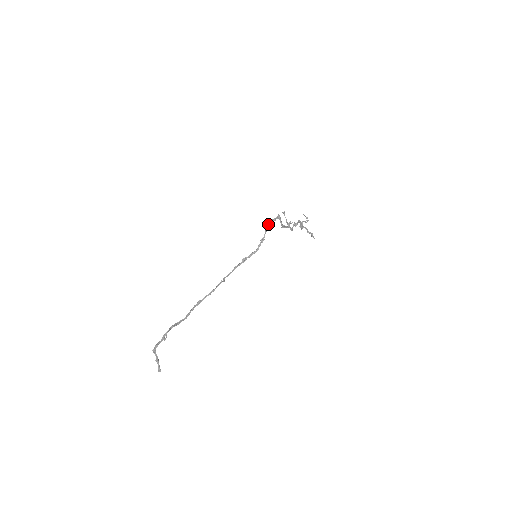
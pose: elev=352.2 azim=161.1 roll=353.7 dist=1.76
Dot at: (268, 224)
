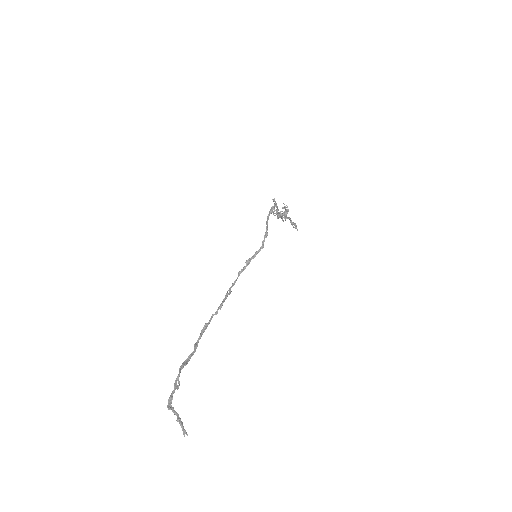
Dot at: (268, 214)
